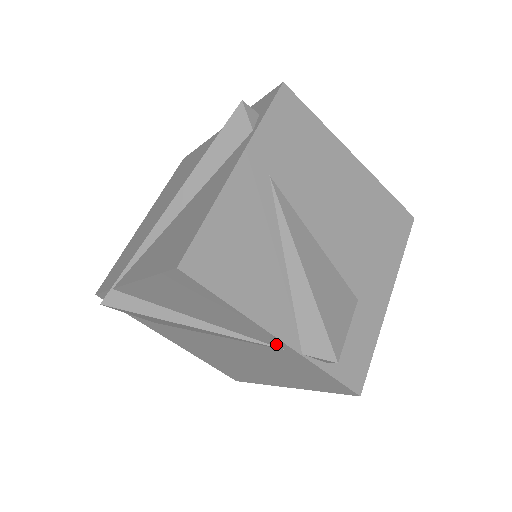
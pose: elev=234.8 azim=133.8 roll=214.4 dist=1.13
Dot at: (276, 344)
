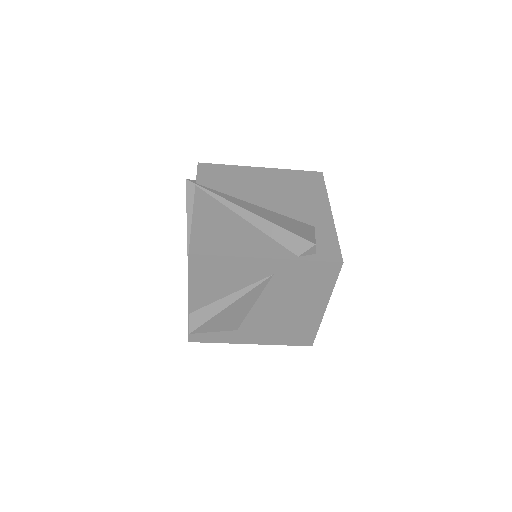
Dot at: occluded
